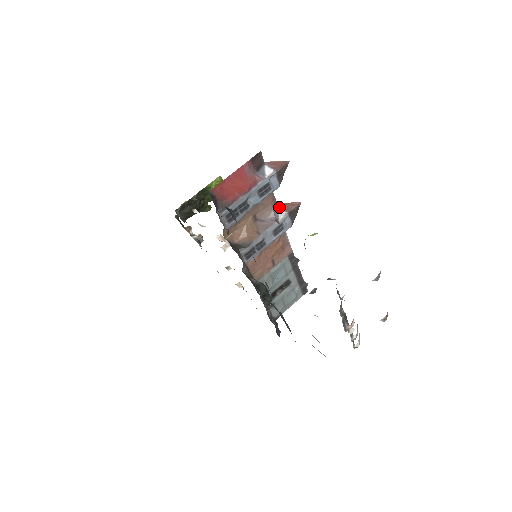
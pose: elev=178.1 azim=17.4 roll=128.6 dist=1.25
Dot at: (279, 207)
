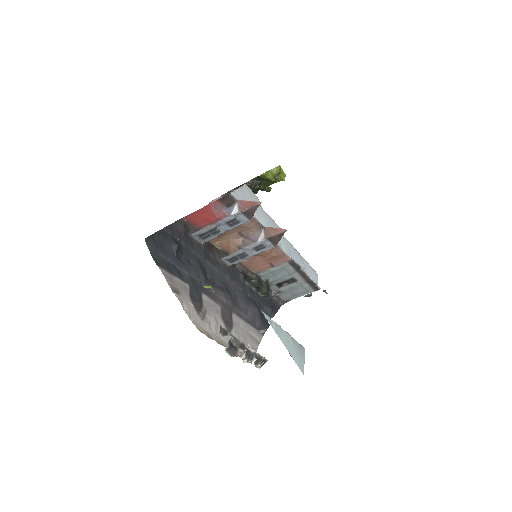
Dot at: (263, 230)
